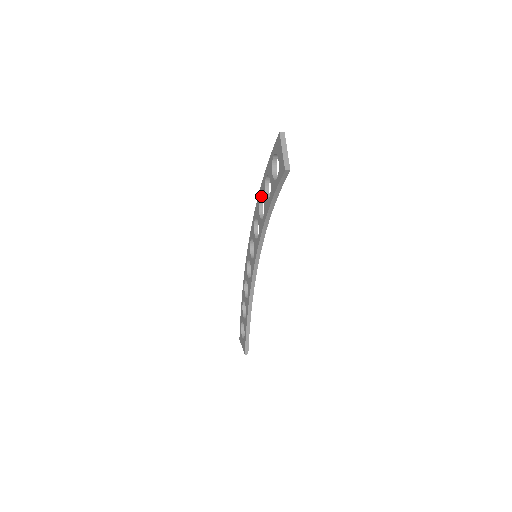
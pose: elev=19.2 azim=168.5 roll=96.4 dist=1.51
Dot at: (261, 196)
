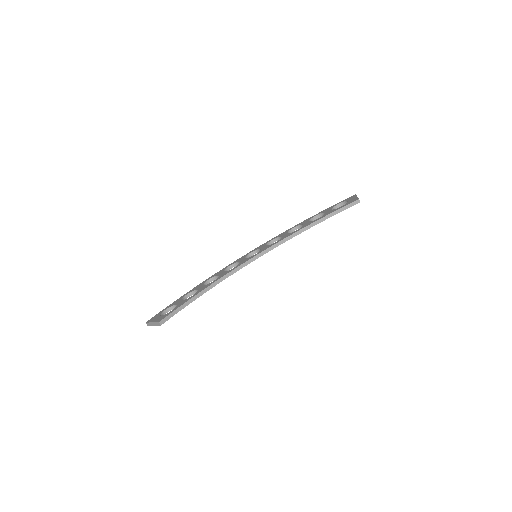
Dot at: (299, 225)
